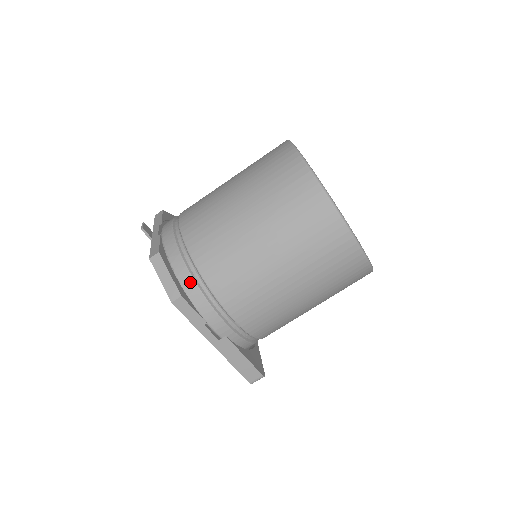
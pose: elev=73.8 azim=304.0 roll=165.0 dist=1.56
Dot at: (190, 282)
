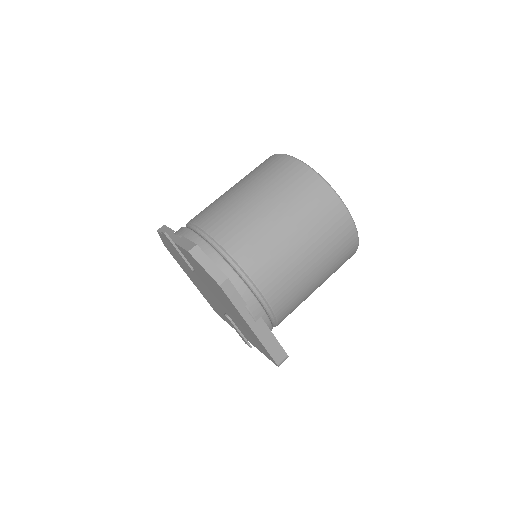
Dot at: (227, 269)
